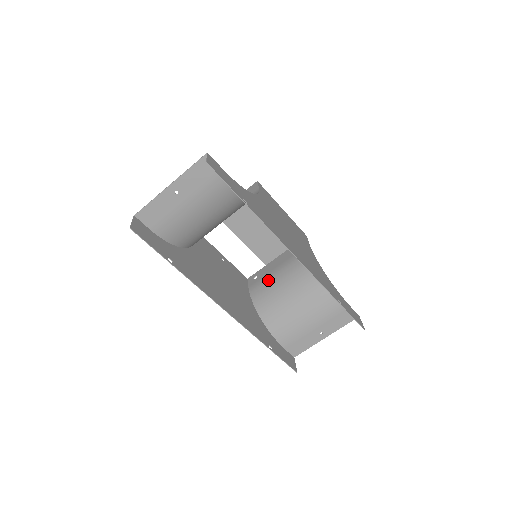
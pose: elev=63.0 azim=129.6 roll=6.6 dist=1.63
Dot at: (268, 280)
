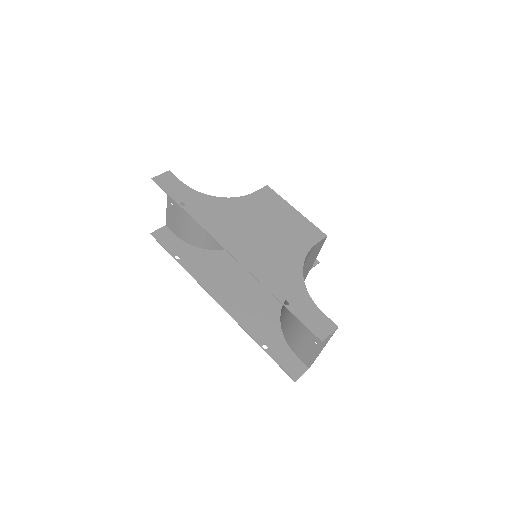
Dot at: occluded
